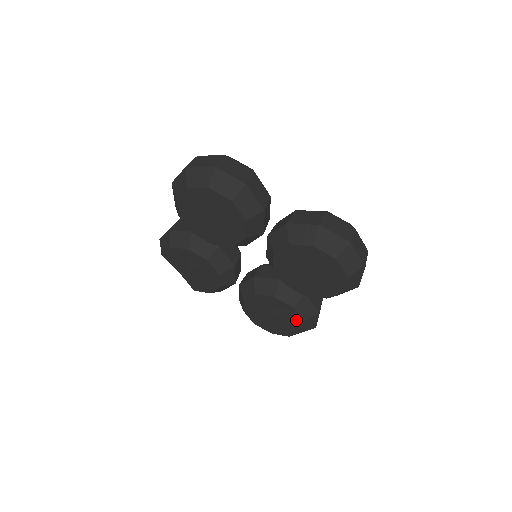
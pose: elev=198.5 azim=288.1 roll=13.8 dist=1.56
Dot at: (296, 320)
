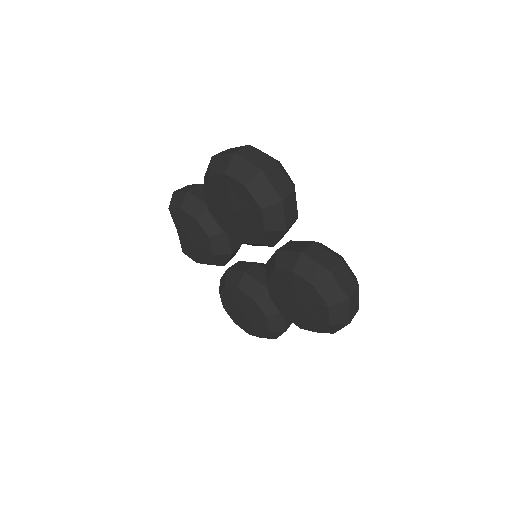
Dot at: (263, 327)
